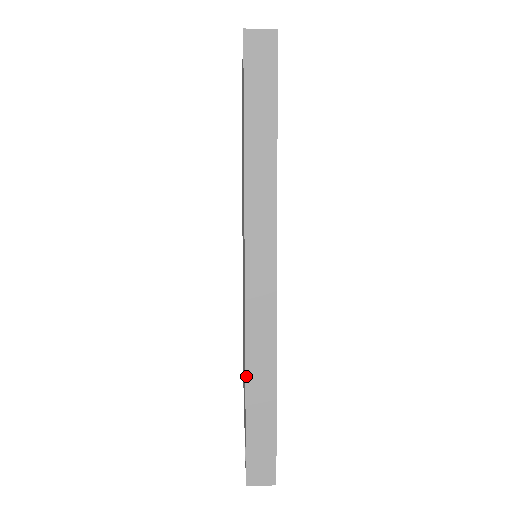
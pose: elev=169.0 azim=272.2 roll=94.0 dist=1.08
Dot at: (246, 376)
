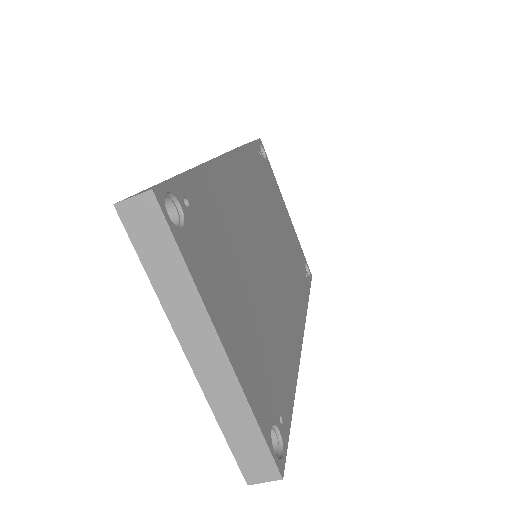
Dot at: occluded
